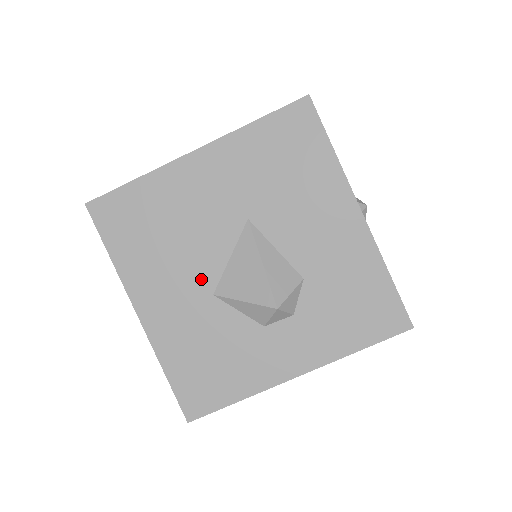
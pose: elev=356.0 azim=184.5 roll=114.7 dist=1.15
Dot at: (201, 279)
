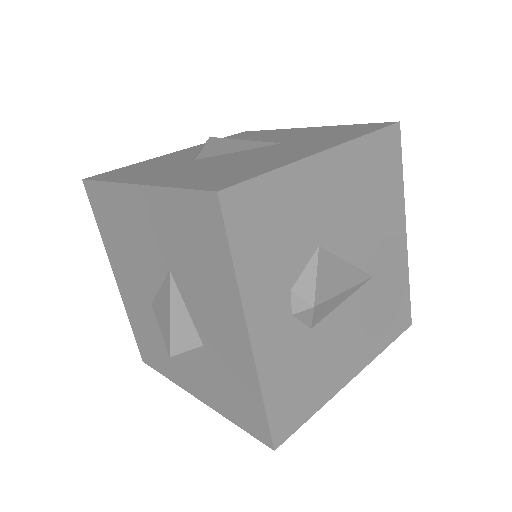
Dot at: (144, 287)
